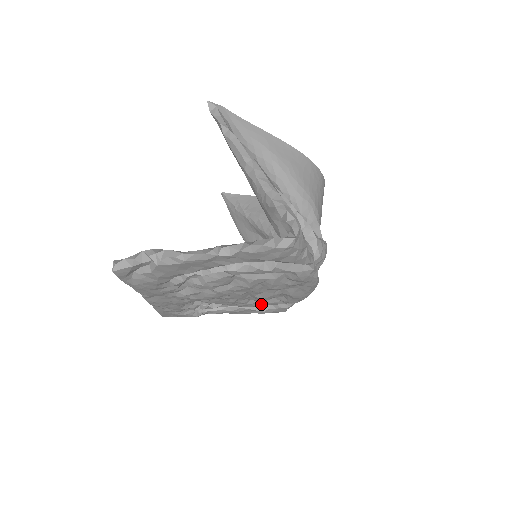
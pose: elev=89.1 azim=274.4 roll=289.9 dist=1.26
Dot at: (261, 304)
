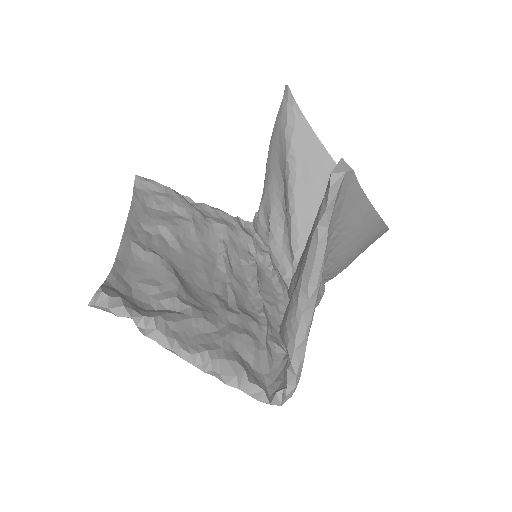
Dot at: occluded
